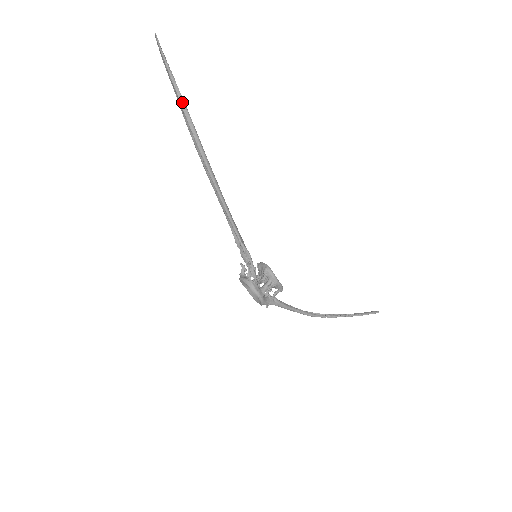
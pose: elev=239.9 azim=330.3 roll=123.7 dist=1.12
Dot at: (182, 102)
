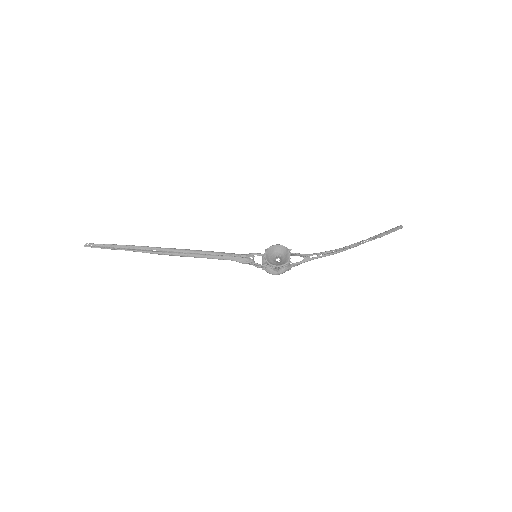
Dot at: occluded
